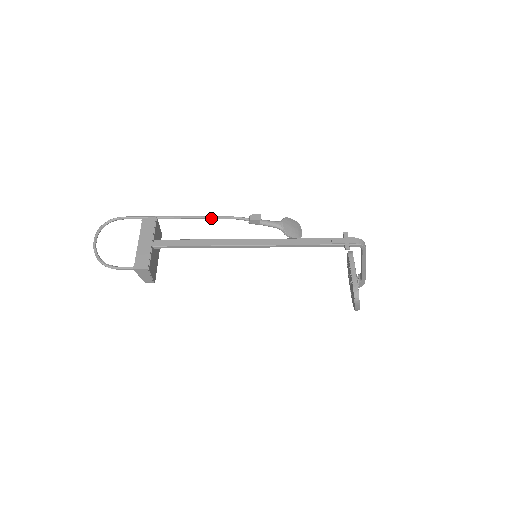
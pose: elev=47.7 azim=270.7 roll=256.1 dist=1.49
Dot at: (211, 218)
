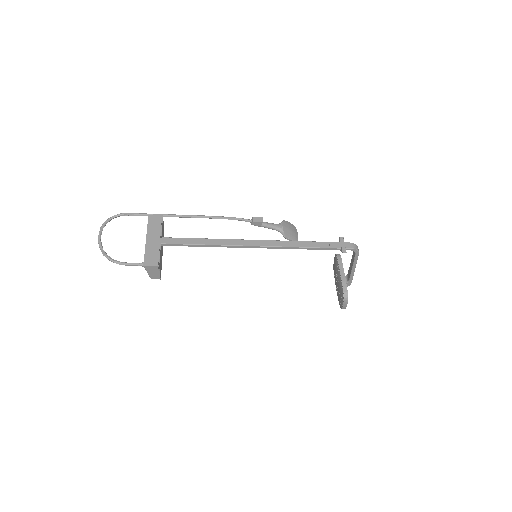
Dot at: (215, 218)
